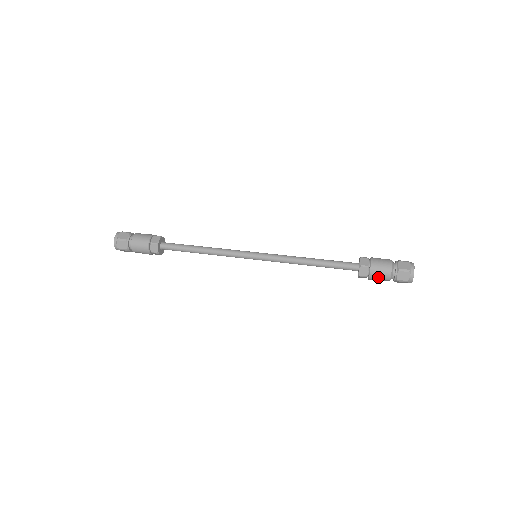
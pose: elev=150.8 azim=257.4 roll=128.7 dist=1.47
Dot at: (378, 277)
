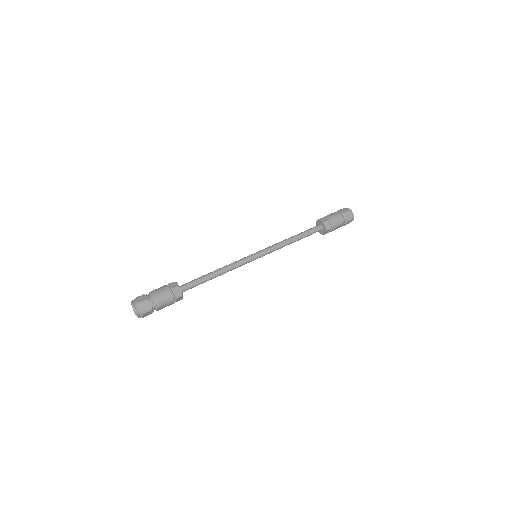
Dot at: (337, 225)
